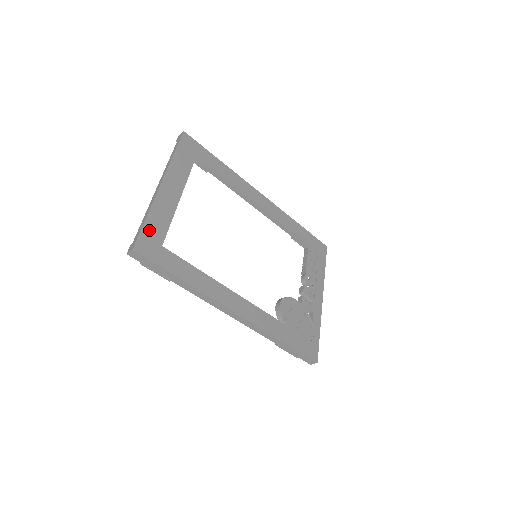
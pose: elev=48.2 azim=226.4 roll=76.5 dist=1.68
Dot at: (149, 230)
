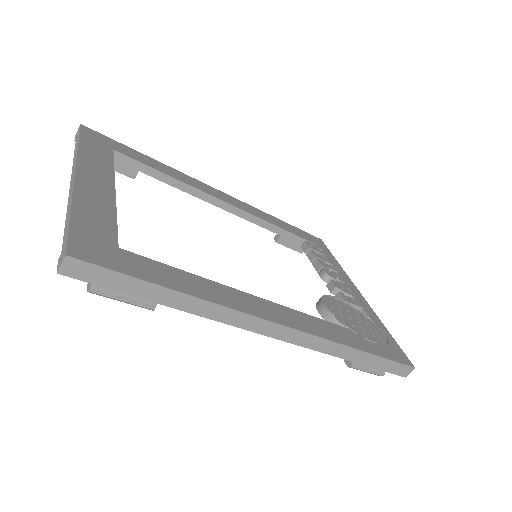
Dot at: (84, 228)
